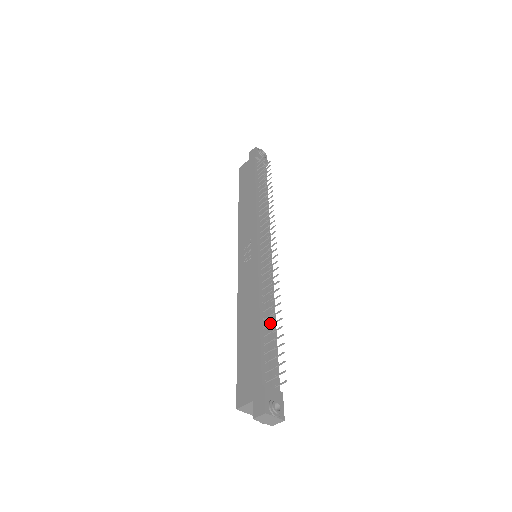
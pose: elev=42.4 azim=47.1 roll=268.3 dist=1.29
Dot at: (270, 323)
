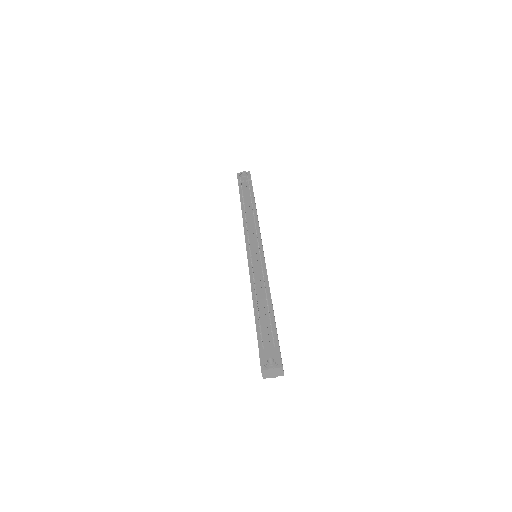
Dot at: (256, 303)
